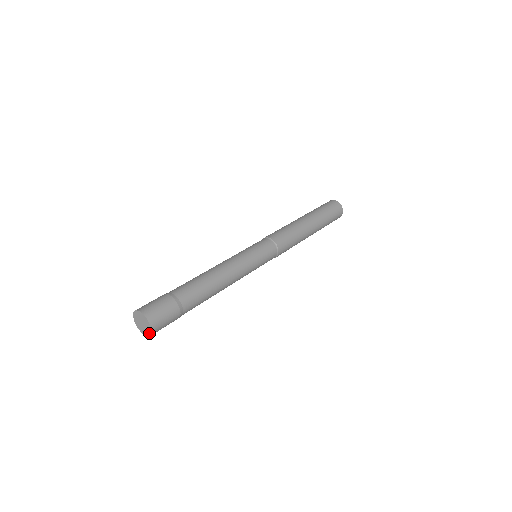
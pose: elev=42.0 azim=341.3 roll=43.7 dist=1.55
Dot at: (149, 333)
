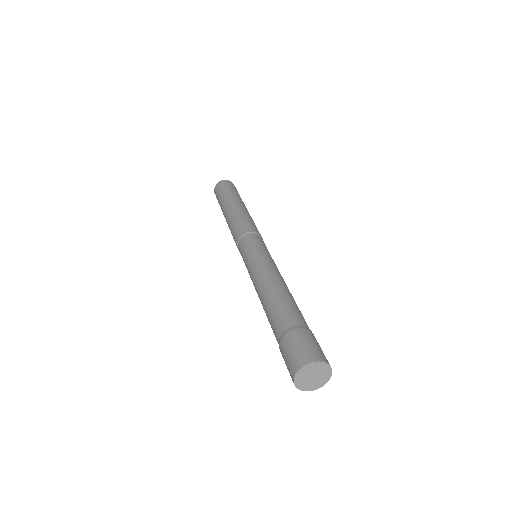
Dot at: (328, 376)
